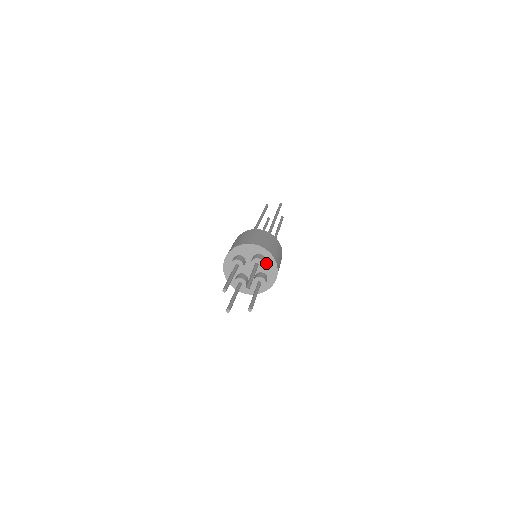
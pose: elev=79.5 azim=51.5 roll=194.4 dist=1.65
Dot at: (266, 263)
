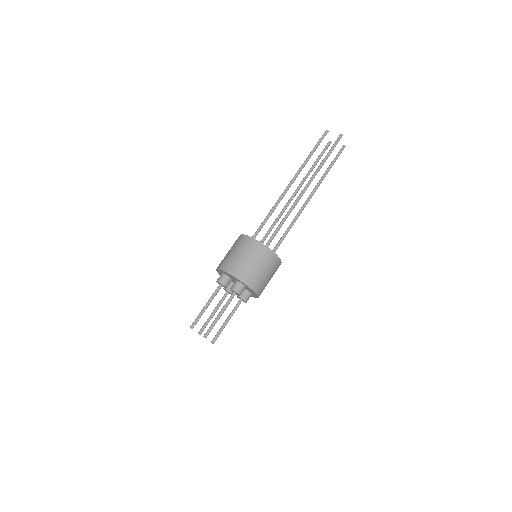
Dot at: (247, 288)
